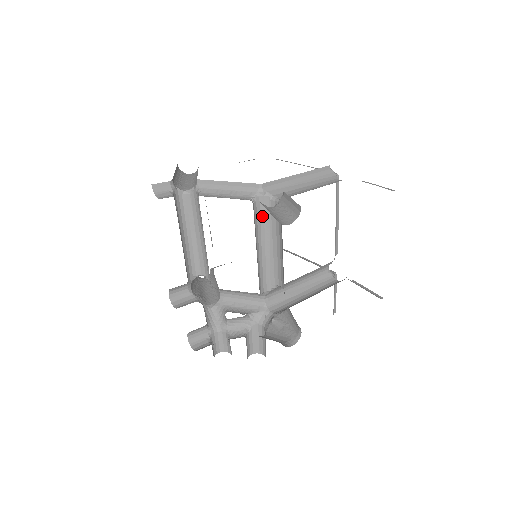
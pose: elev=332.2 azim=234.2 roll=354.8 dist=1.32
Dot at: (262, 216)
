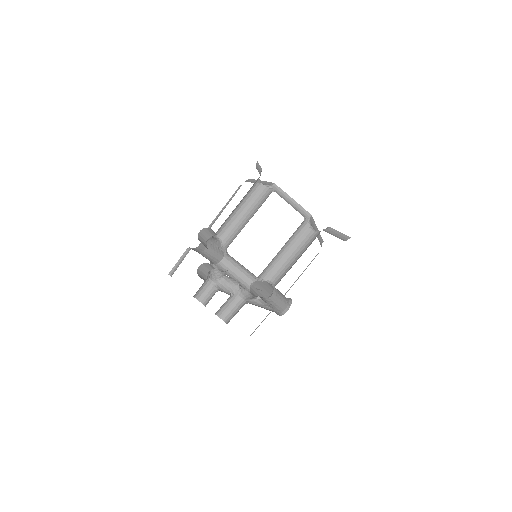
Dot at: (298, 232)
